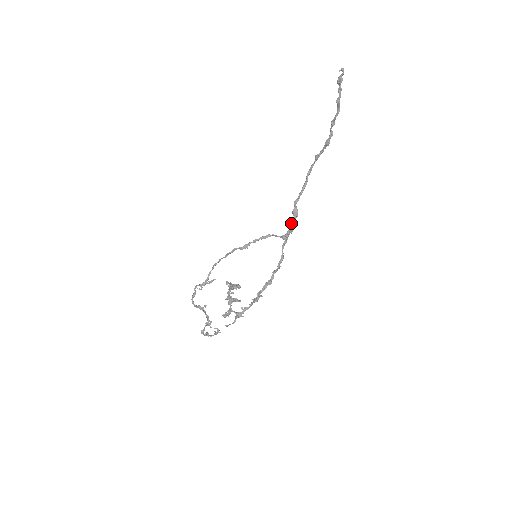
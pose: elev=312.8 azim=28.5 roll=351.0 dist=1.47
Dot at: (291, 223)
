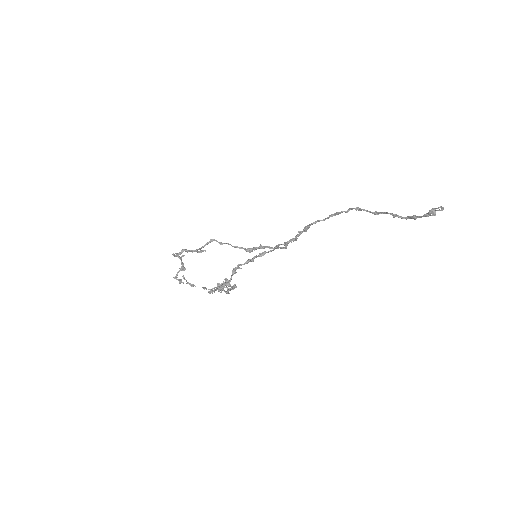
Dot at: (298, 235)
